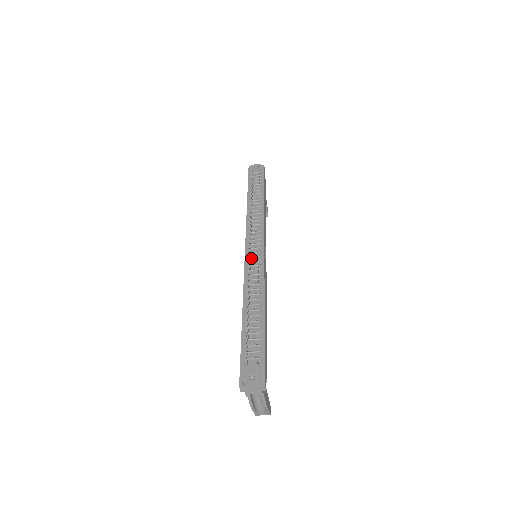
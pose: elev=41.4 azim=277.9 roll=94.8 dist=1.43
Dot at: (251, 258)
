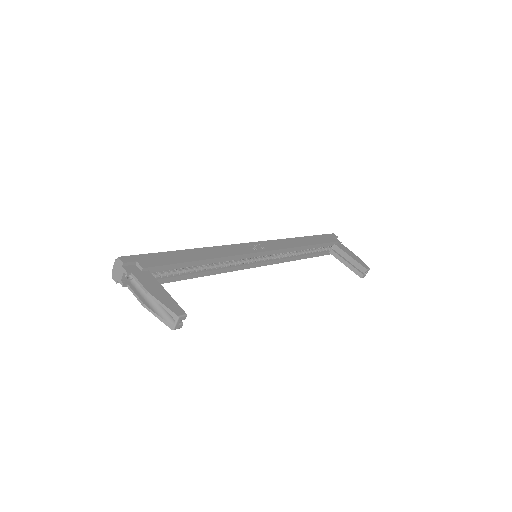
Dot at: occluded
